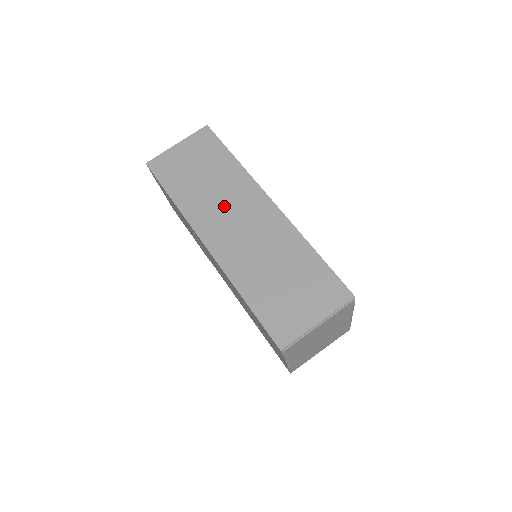
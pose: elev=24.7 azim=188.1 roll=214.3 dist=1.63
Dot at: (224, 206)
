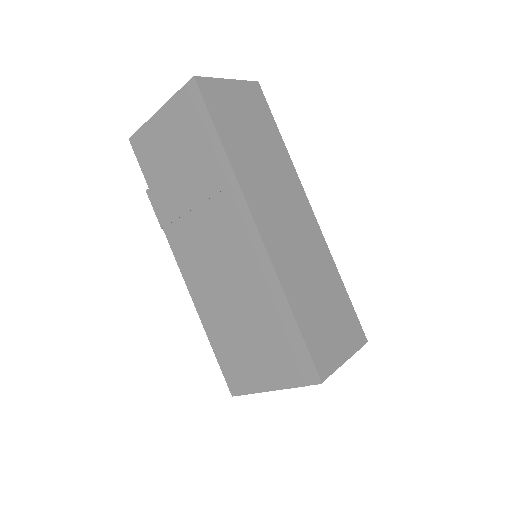
Dot at: (275, 190)
